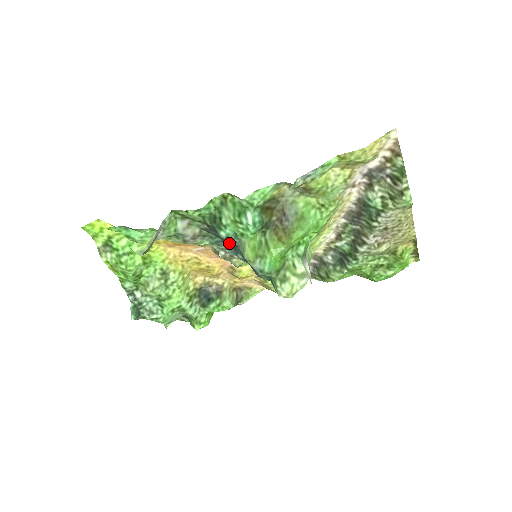
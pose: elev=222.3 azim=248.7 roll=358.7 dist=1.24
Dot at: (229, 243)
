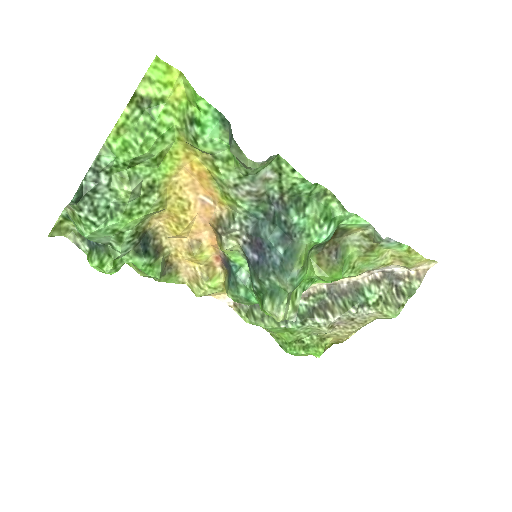
Dot at: (285, 230)
